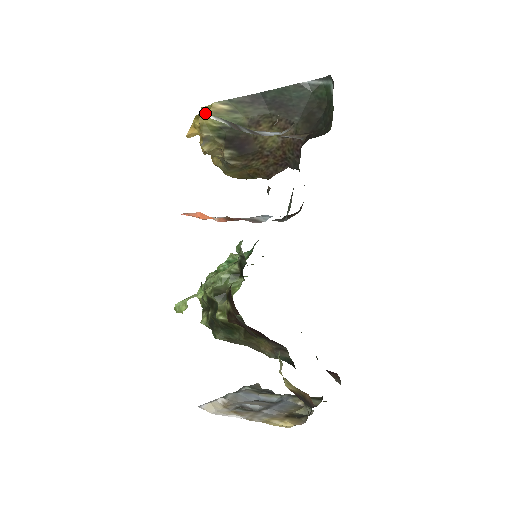
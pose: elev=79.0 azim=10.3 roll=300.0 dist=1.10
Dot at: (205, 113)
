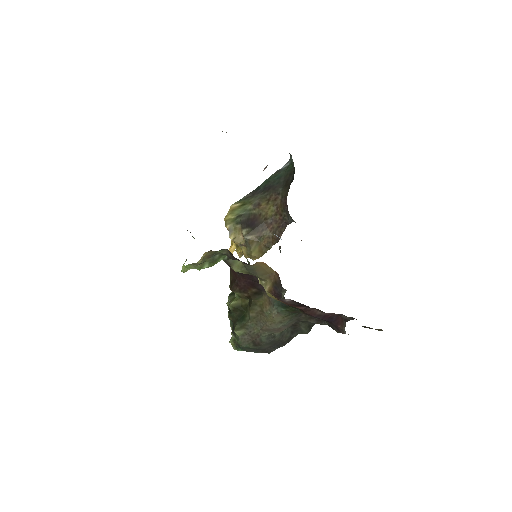
Dot at: (227, 214)
